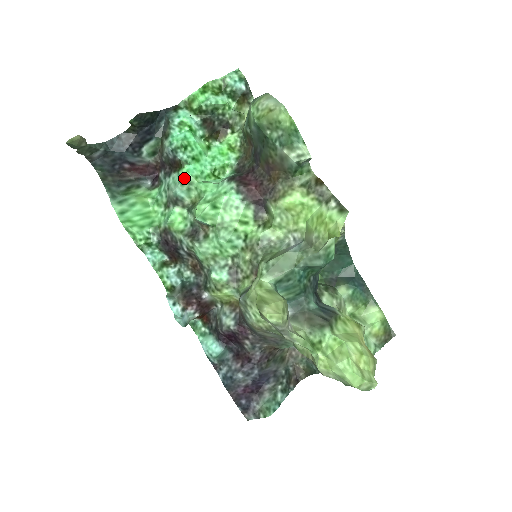
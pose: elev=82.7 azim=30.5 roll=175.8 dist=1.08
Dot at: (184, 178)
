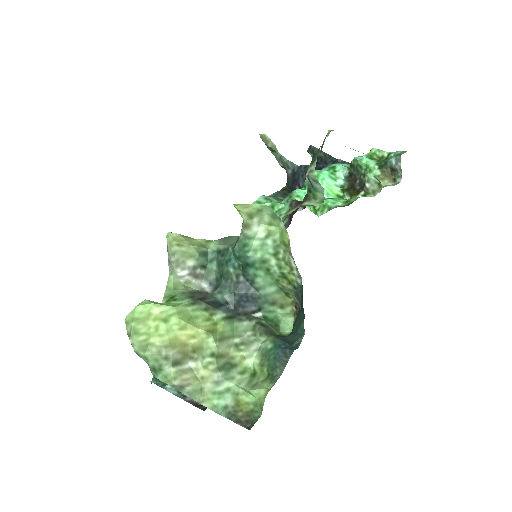
Dot at: (291, 192)
